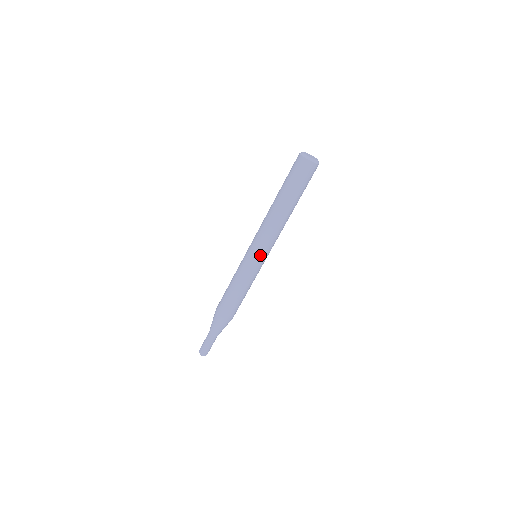
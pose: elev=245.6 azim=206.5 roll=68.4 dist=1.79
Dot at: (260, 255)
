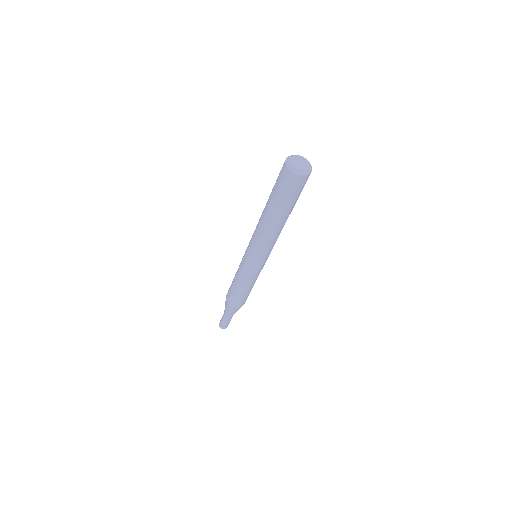
Dot at: (256, 260)
